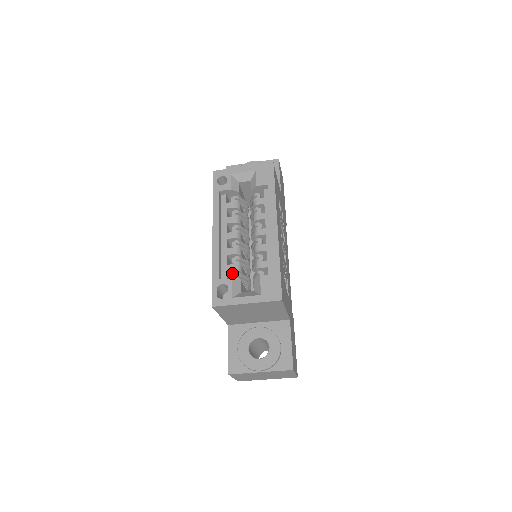
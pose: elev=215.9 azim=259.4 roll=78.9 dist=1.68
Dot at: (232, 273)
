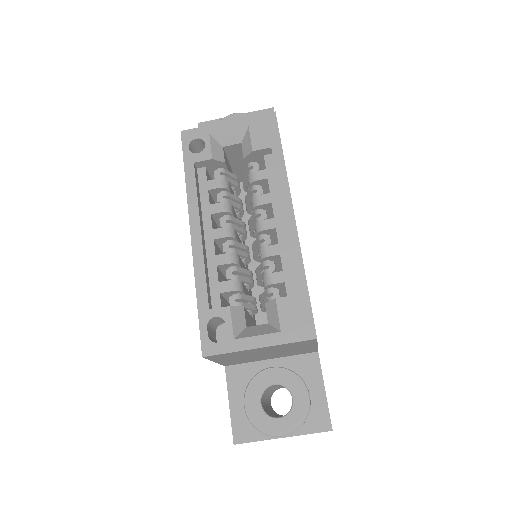
Dot at: (227, 294)
